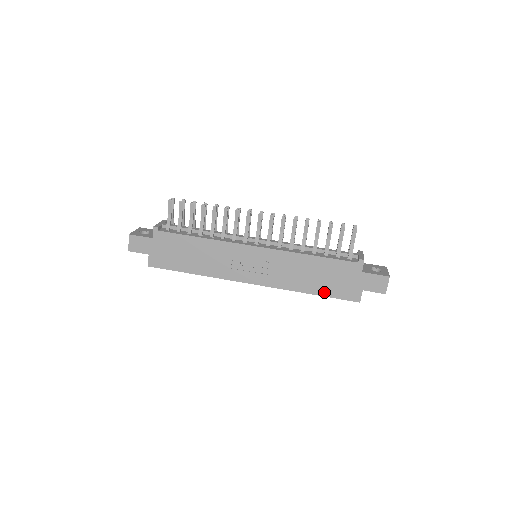
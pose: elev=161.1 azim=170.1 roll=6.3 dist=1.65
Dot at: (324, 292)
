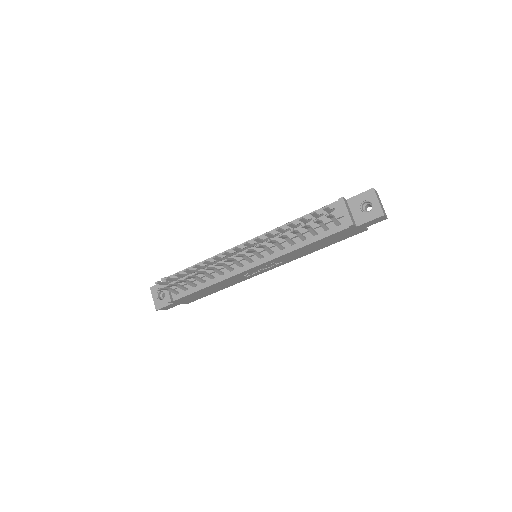
Dot at: (332, 243)
